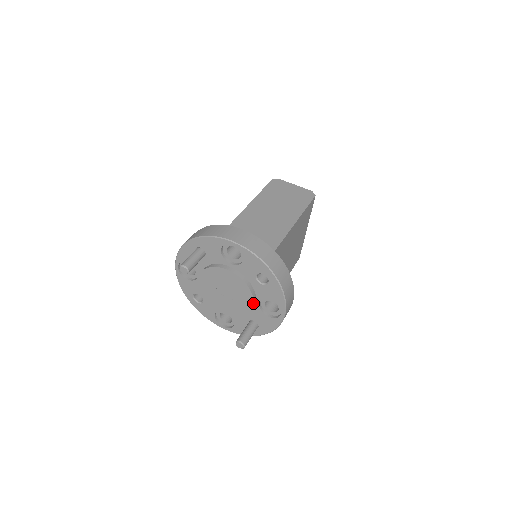
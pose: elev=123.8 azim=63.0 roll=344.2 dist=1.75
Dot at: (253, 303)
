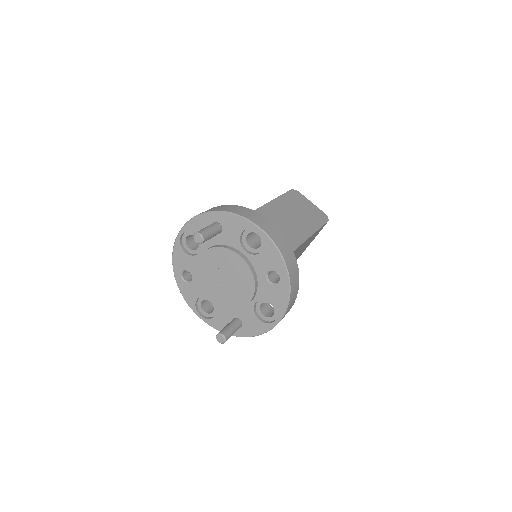
Dot at: (251, 300)
